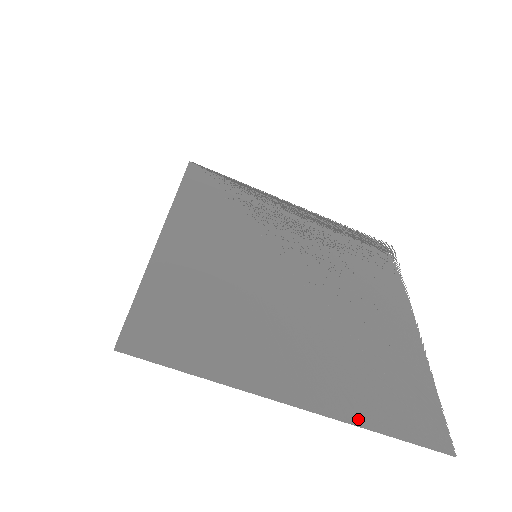
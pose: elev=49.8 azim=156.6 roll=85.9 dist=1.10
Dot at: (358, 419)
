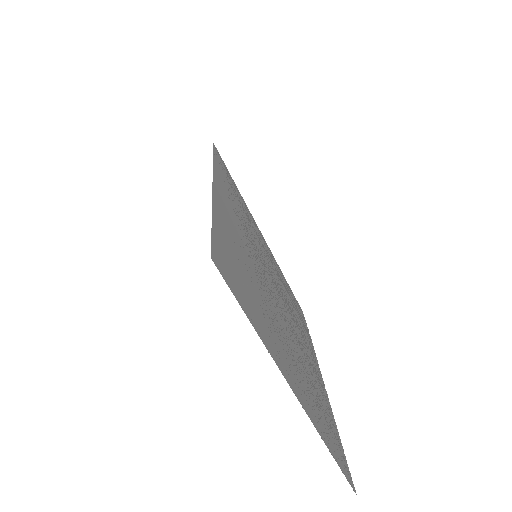
Dot at: (320, 431)
